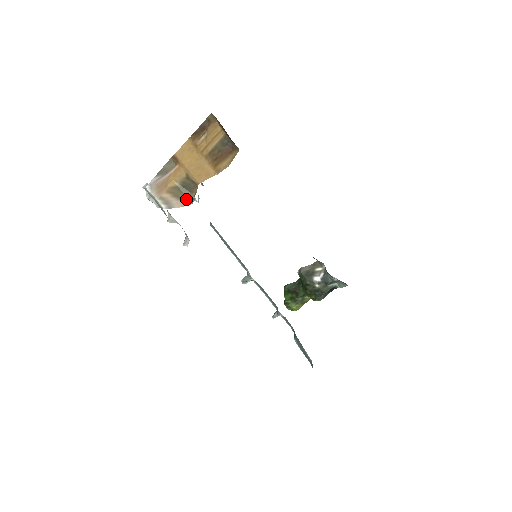
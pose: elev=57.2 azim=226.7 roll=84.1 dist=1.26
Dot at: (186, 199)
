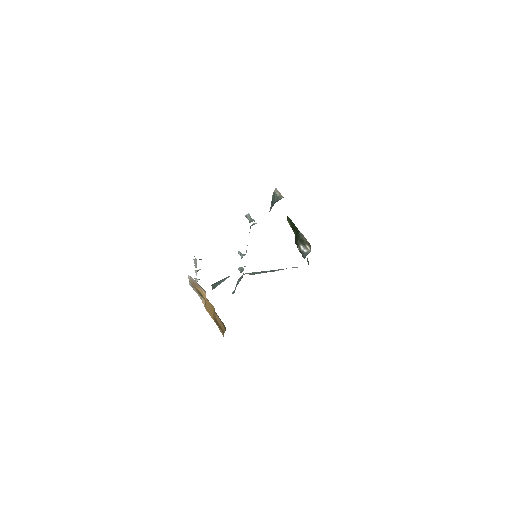
Dot at: (201, 296)
